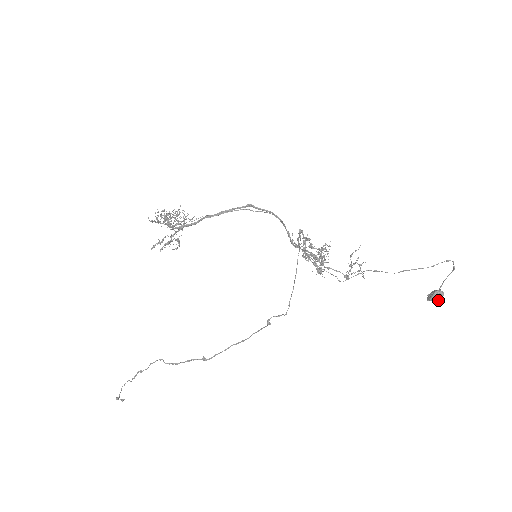
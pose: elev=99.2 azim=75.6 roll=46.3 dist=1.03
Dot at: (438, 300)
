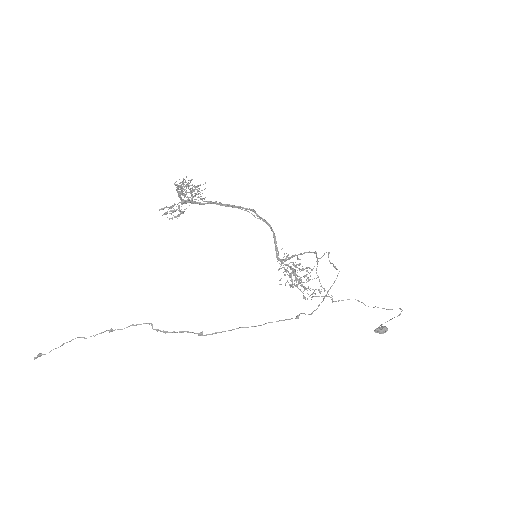
Dot at: (383, 333)
